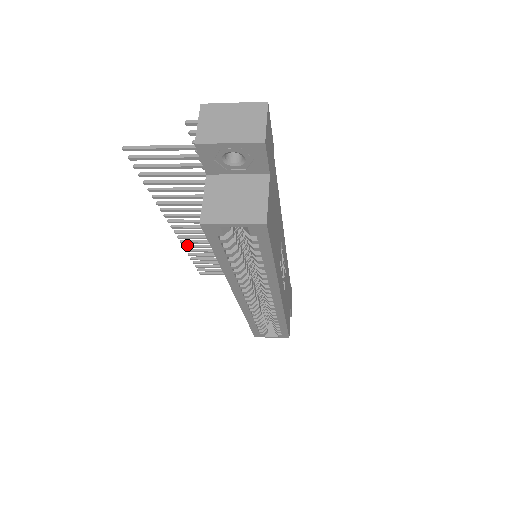
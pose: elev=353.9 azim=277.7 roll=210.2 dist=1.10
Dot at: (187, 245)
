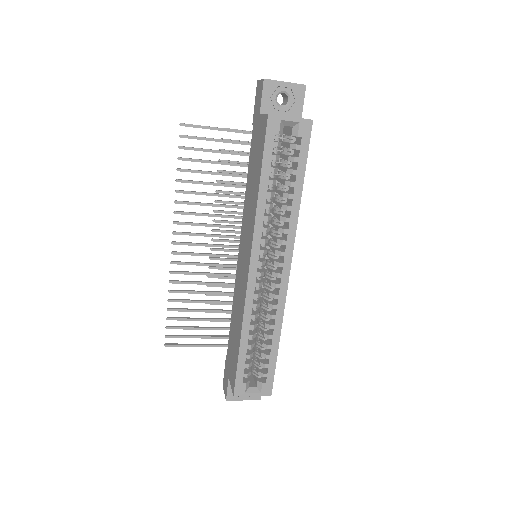
Dot at: (174, 280)
